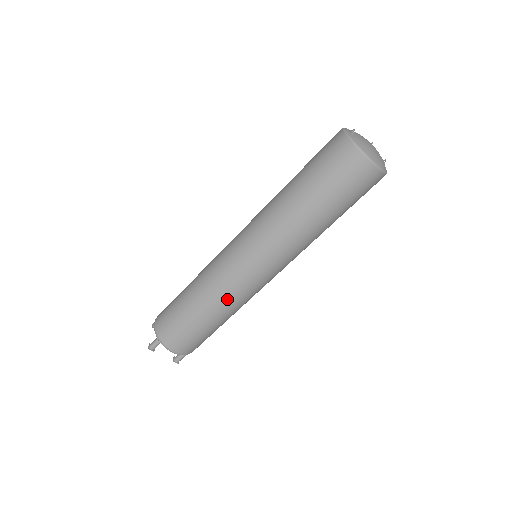
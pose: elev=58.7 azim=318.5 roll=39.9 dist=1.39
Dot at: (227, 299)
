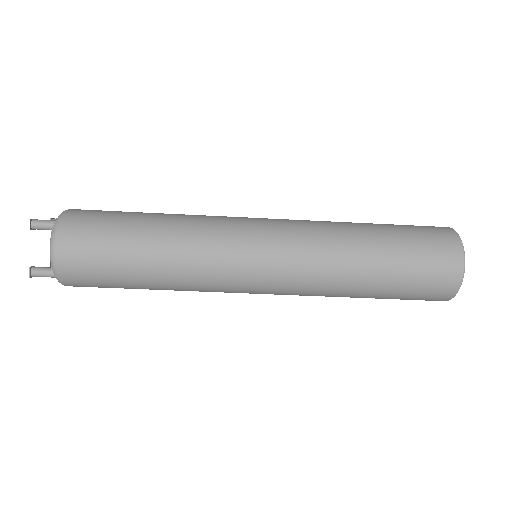
Dot at: (194, 254)
